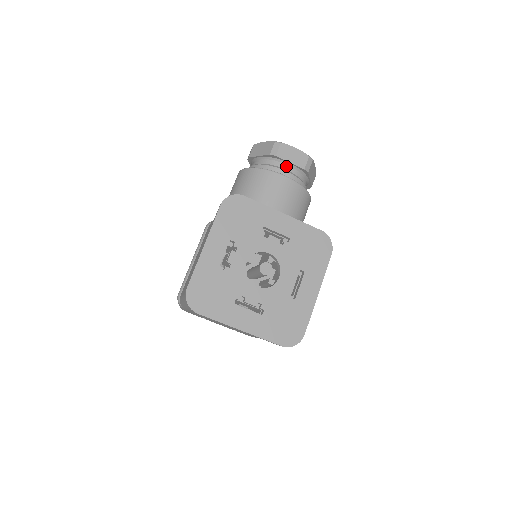
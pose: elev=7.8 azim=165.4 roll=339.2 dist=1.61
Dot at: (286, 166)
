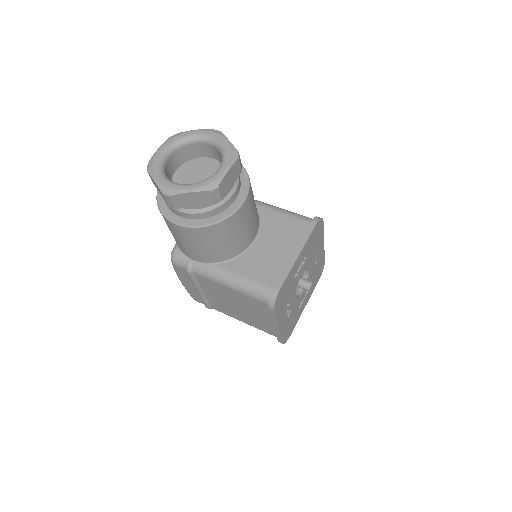
Dot at: occluded
